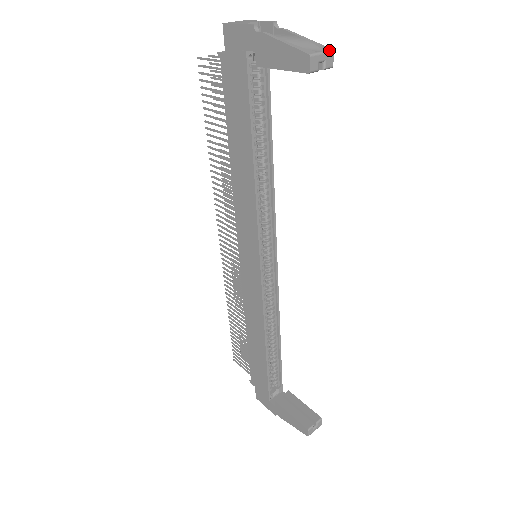
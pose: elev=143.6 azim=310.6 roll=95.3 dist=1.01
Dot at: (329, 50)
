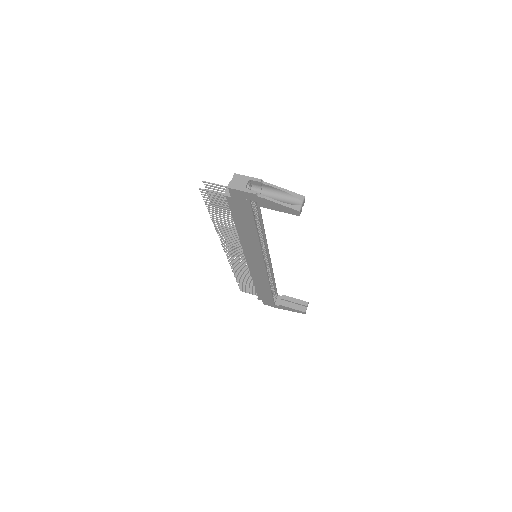
Dot at: (304, 198)
